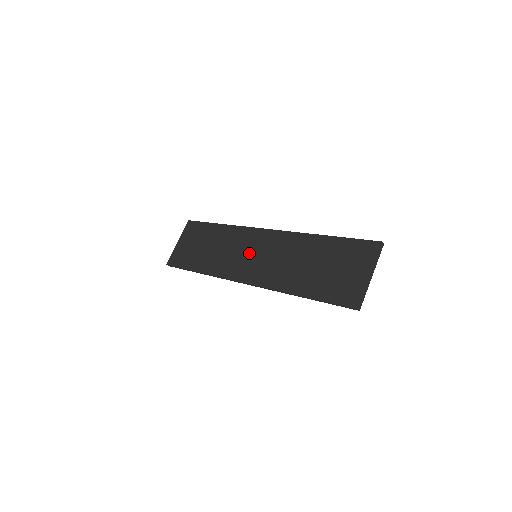
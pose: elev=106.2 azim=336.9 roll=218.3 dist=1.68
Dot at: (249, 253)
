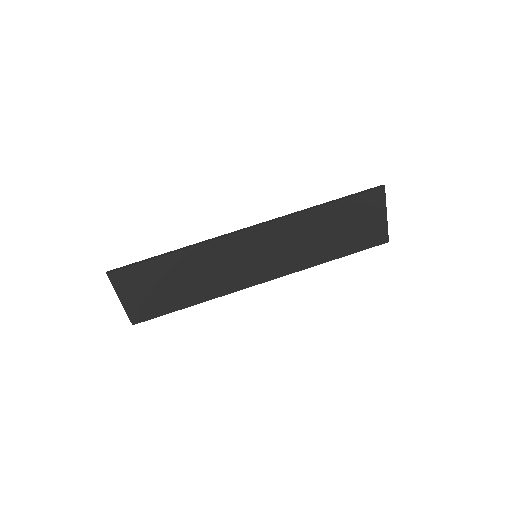
Dot at: (247, 259)
